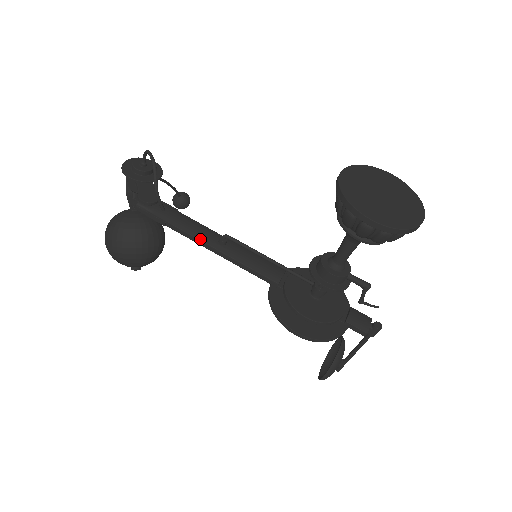
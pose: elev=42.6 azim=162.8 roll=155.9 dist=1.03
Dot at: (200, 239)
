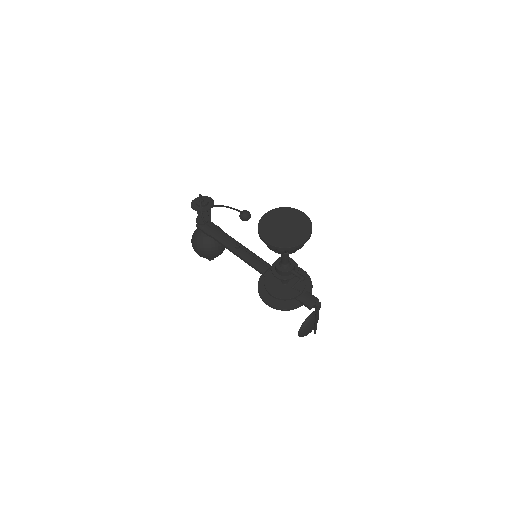
Dot at: (225, 245)
